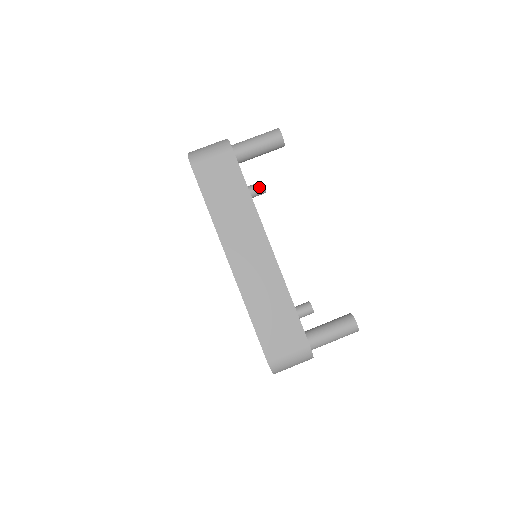
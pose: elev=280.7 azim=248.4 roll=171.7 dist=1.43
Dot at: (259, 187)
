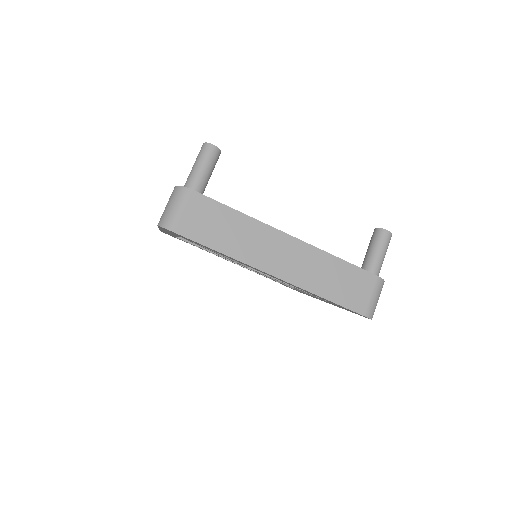
Dot at: occluded
